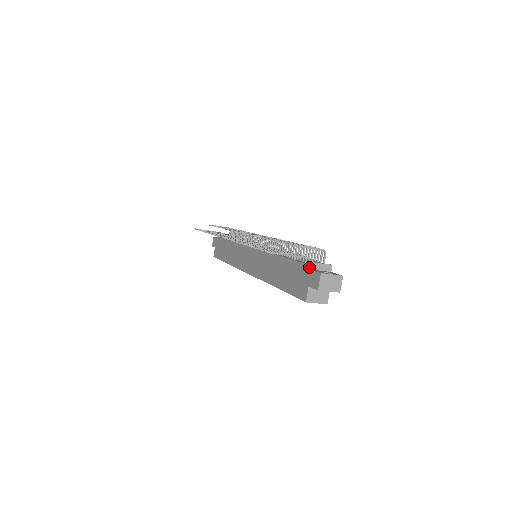
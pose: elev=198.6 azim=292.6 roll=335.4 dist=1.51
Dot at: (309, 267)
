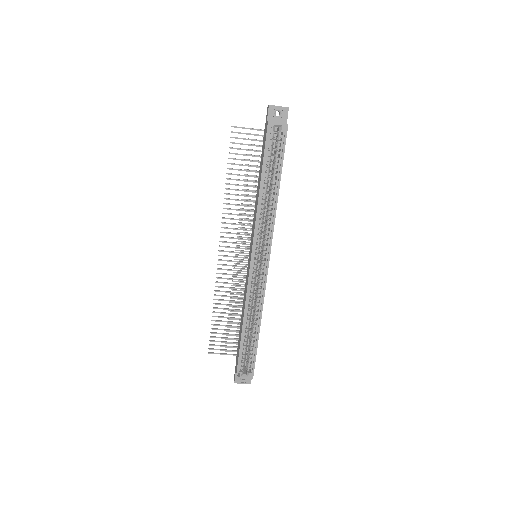
Dot at: (265, 125)
